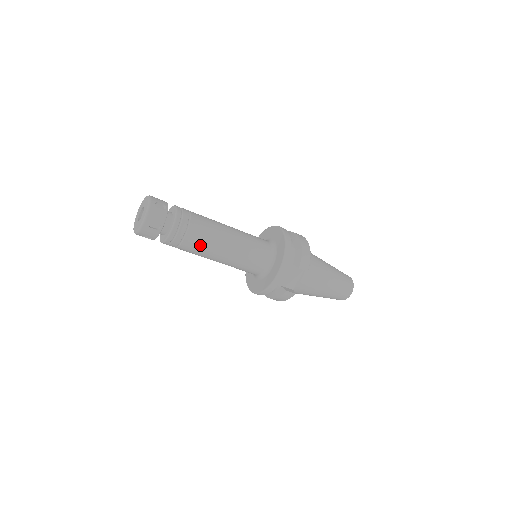
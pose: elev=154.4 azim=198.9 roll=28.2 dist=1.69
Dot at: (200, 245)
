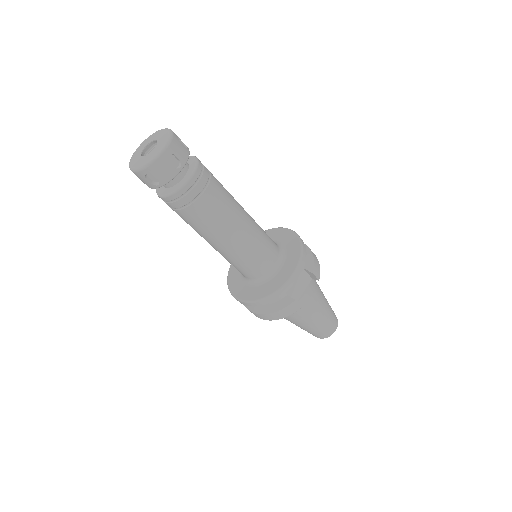
Dot at: (216, 211)
